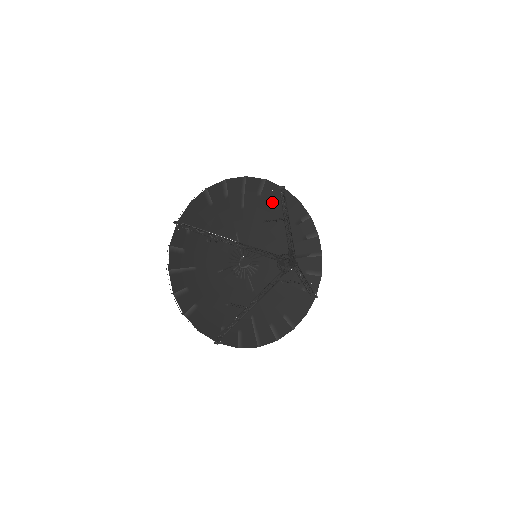
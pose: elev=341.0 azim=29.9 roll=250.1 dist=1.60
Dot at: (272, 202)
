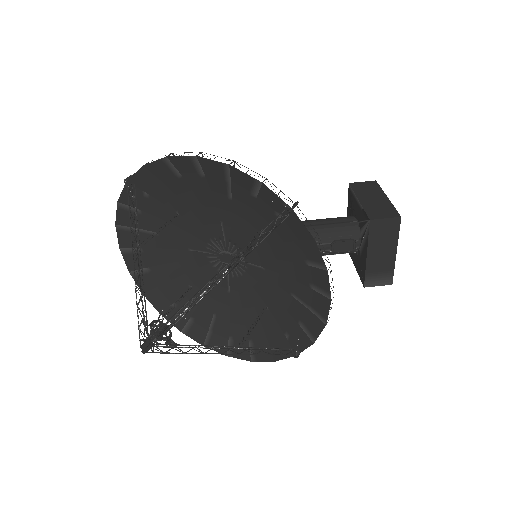
Dot at: (275, 215)
